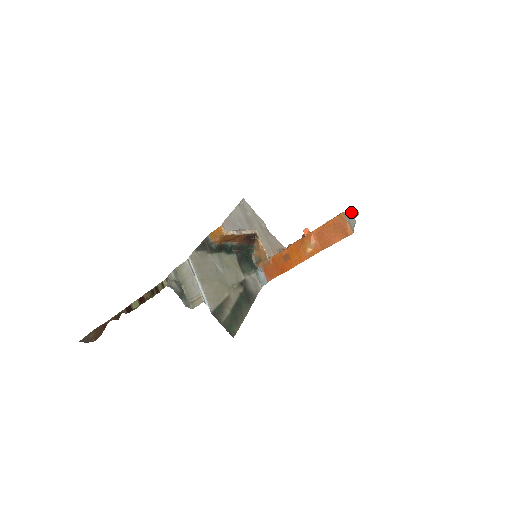
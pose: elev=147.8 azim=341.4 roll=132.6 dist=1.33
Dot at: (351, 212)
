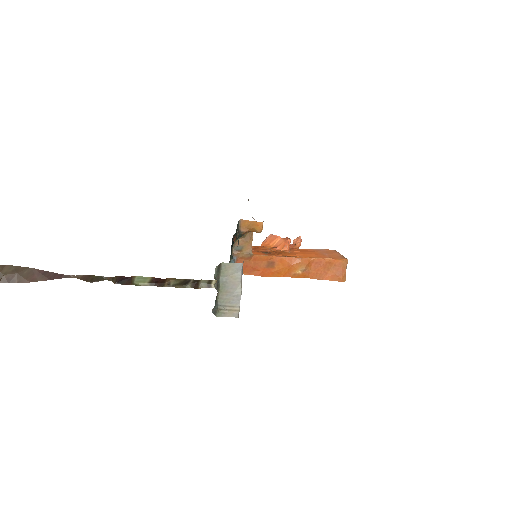
Dot at: occluded
